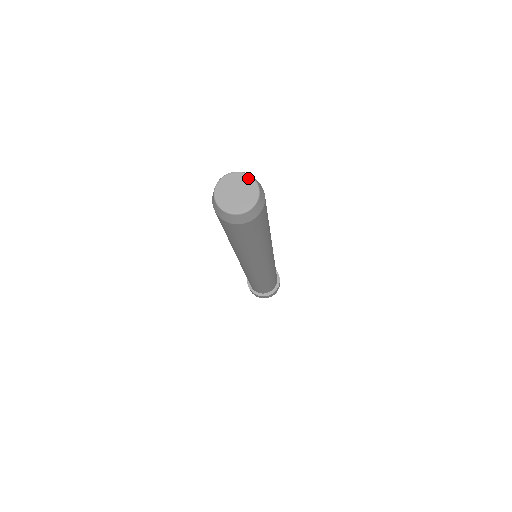
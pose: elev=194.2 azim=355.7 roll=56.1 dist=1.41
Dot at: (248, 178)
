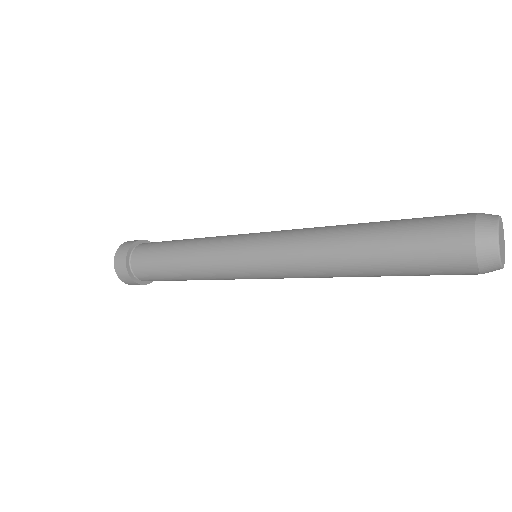
Dot at: (502, 222)
